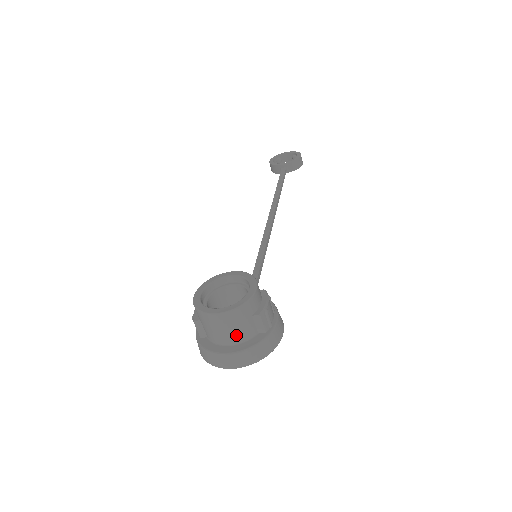
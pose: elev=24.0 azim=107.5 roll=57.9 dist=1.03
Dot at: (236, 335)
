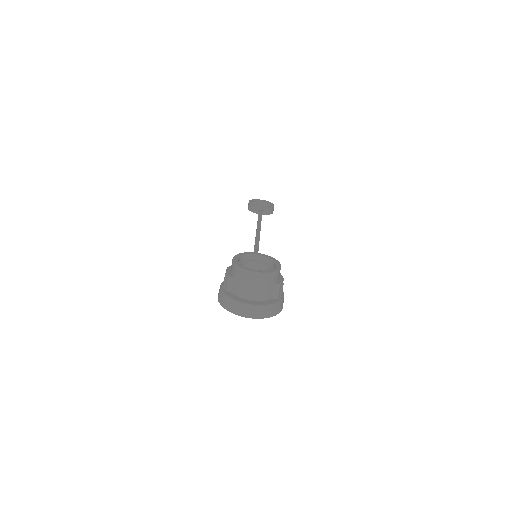
Dot at: (260, 293)
